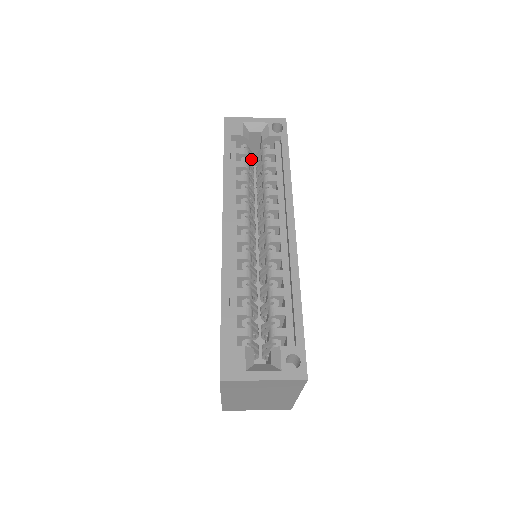
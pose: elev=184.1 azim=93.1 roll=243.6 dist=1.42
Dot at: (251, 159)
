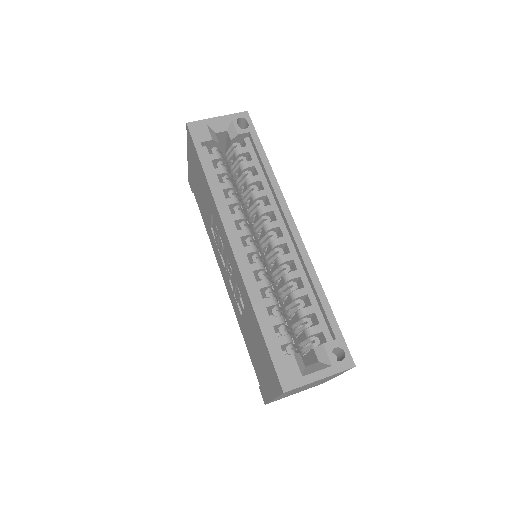
Dot at: occluded
